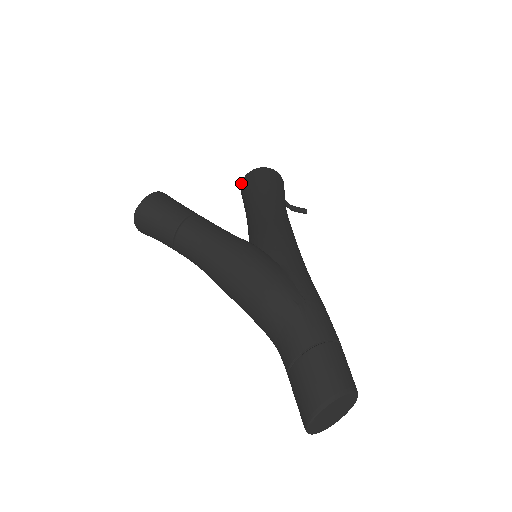
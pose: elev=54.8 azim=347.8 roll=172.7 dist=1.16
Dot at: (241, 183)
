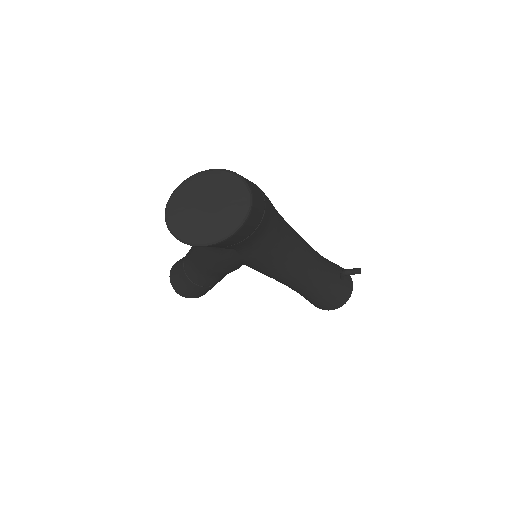
Dot at: occluded
